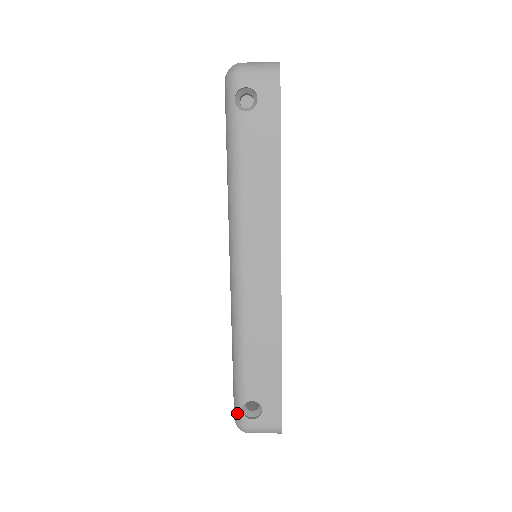
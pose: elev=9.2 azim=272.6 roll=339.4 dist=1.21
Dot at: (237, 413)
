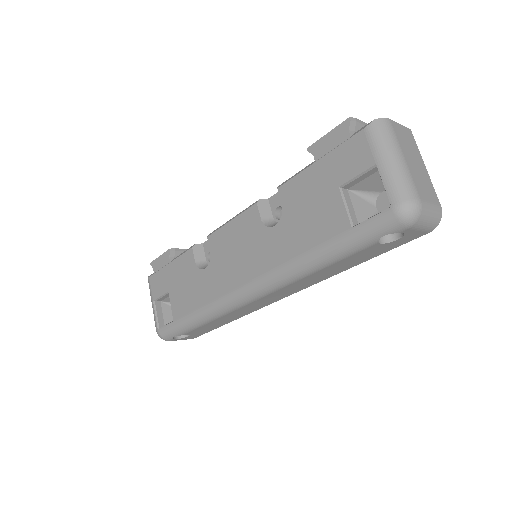
Dot at: (167, 335)
